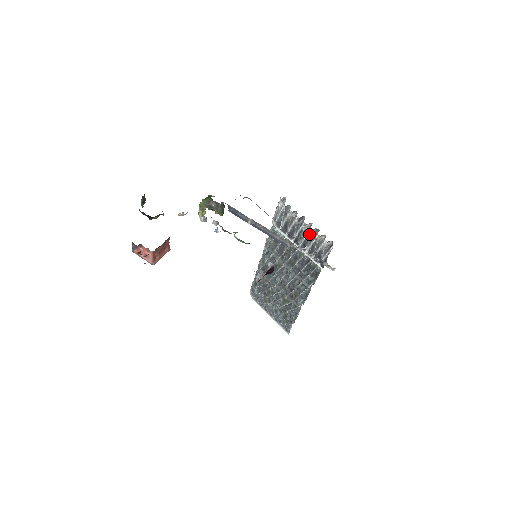
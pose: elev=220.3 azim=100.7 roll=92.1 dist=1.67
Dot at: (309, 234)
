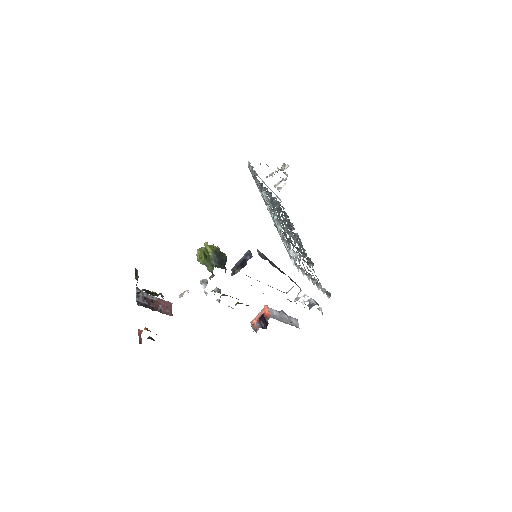
Dot at: (312, 280)
